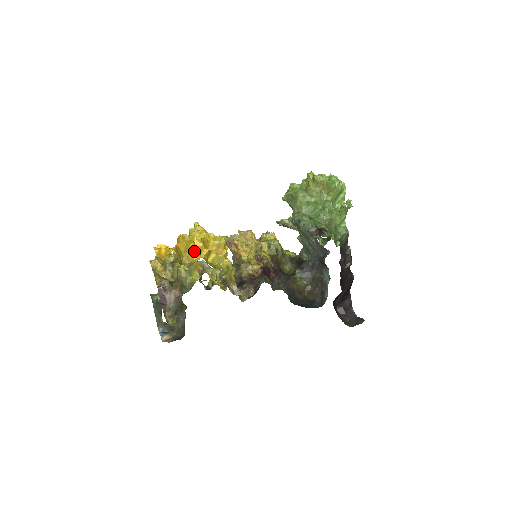
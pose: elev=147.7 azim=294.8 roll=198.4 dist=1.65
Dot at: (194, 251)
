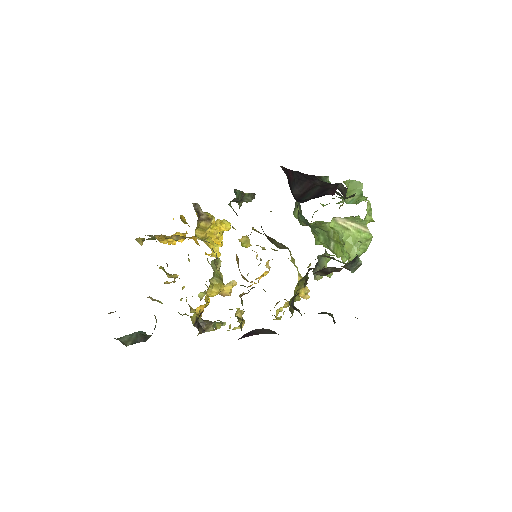
Dot at: occluded
